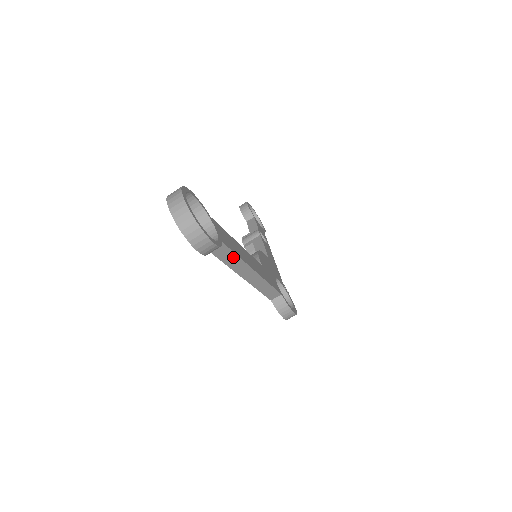
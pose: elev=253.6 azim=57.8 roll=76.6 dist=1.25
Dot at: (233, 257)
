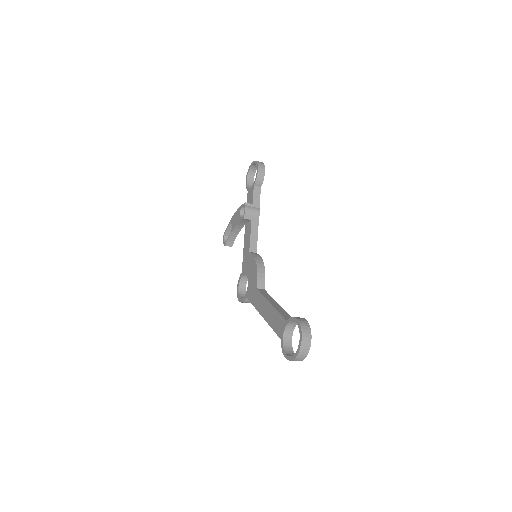
Dot at: occluded
